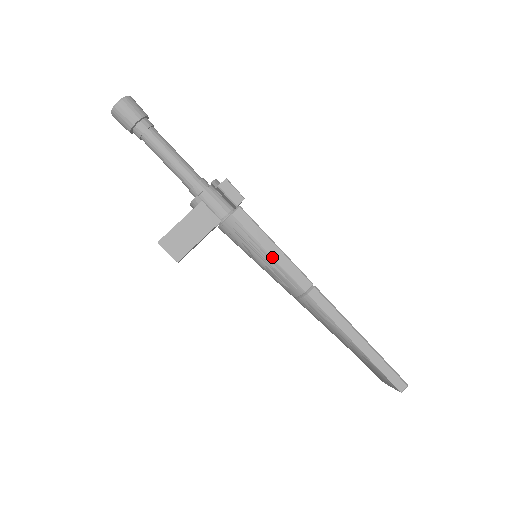
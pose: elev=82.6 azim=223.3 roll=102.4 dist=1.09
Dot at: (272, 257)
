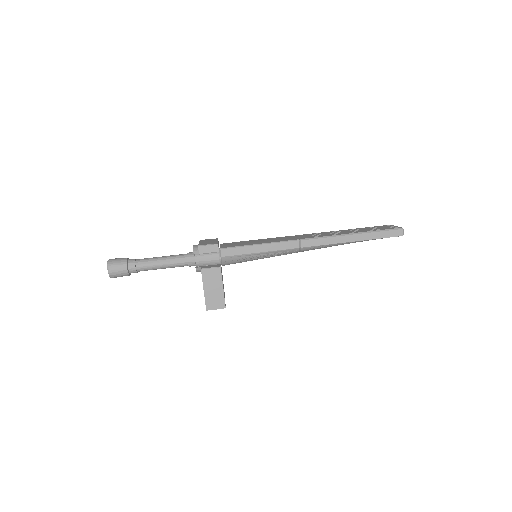
Dot at: (264, 252)
